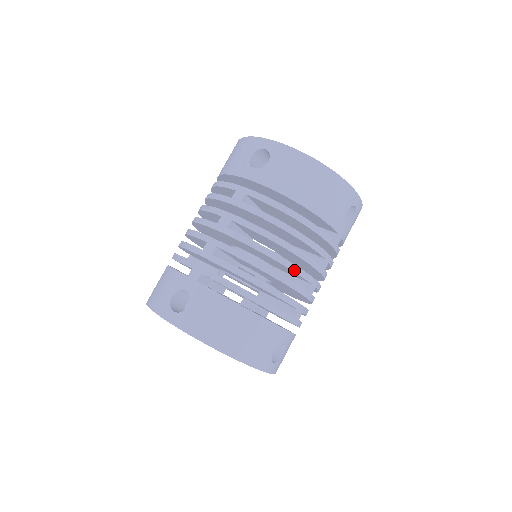
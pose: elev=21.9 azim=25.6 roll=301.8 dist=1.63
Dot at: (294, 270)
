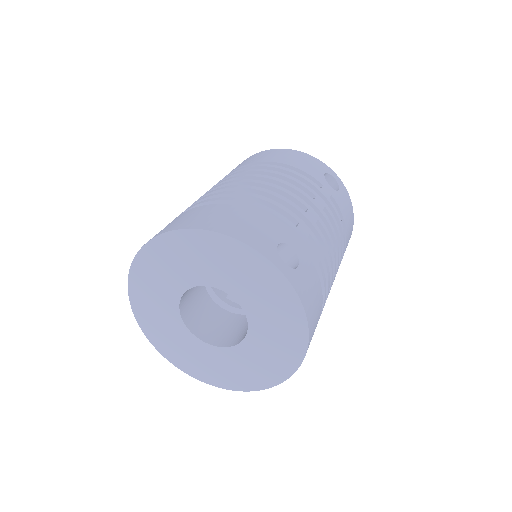
Dot at: (278, 188)
